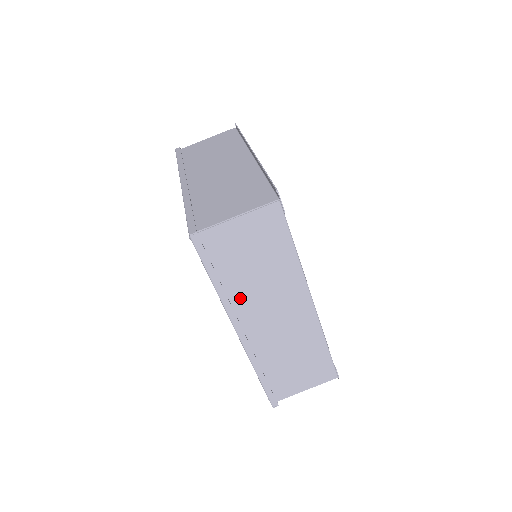
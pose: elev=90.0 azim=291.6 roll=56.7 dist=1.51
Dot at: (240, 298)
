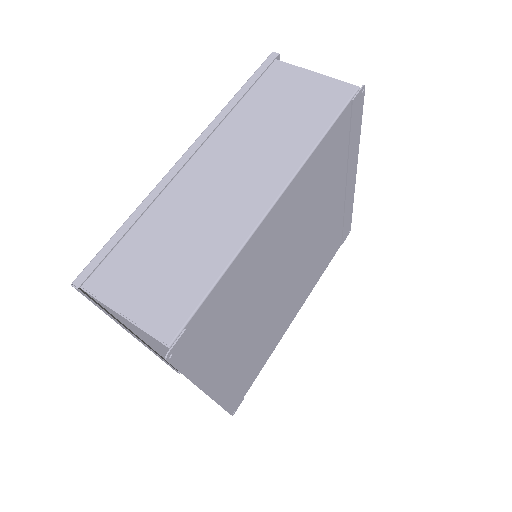
Dot at: (232, 130)
